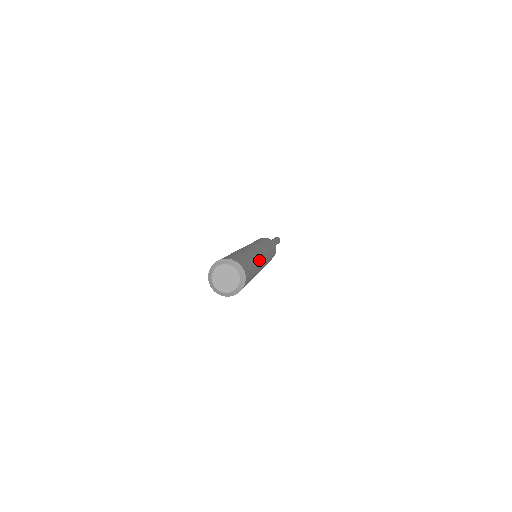
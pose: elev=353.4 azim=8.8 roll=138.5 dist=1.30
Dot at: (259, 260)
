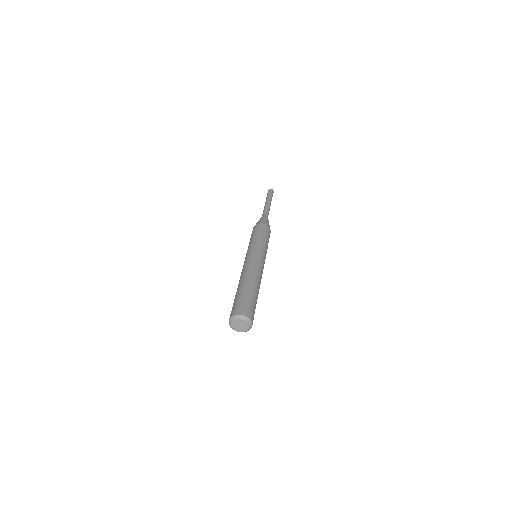
Dot at: (253, 278)
